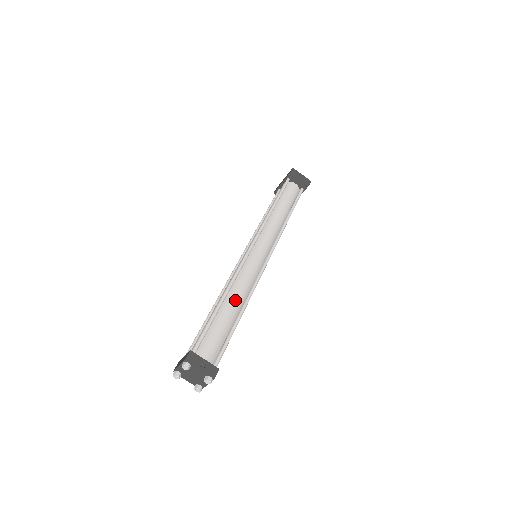
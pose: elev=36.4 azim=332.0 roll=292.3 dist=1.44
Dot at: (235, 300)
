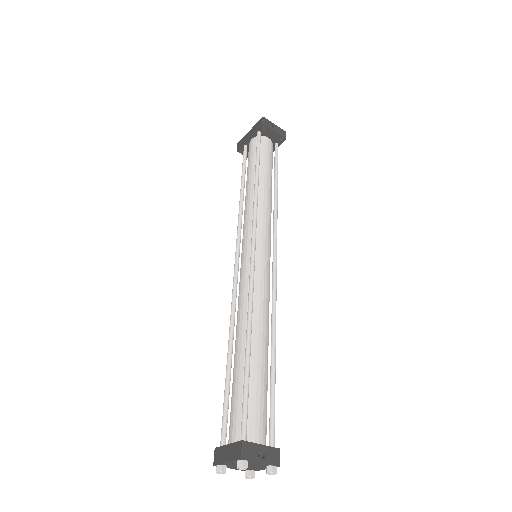
Dot at: (262, 336)
